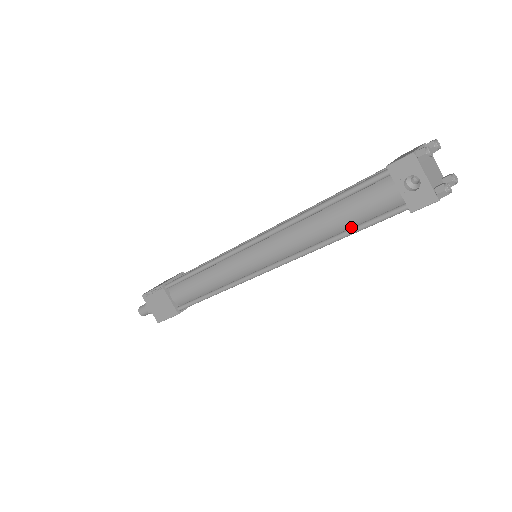
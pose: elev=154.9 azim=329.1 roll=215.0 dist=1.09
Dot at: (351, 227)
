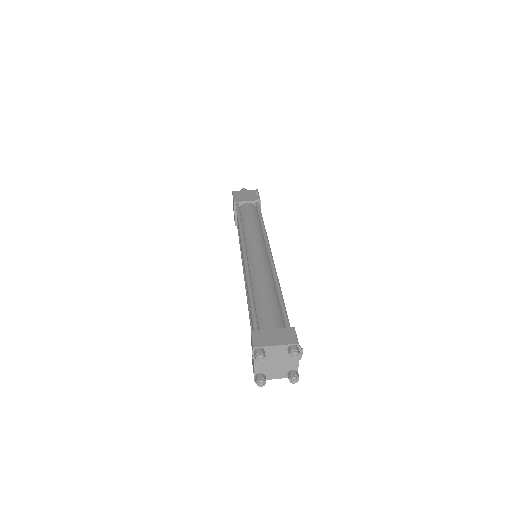
Dot at: occluded
